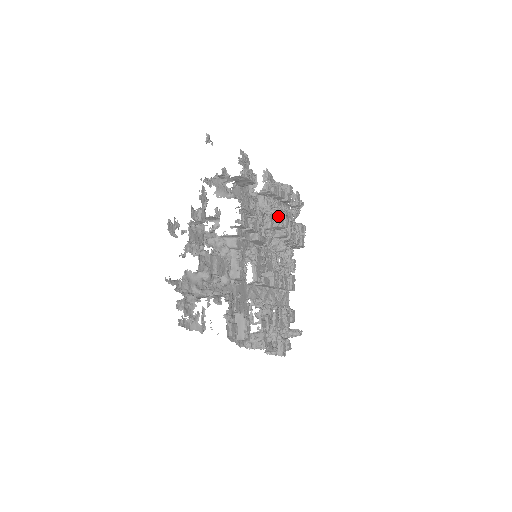
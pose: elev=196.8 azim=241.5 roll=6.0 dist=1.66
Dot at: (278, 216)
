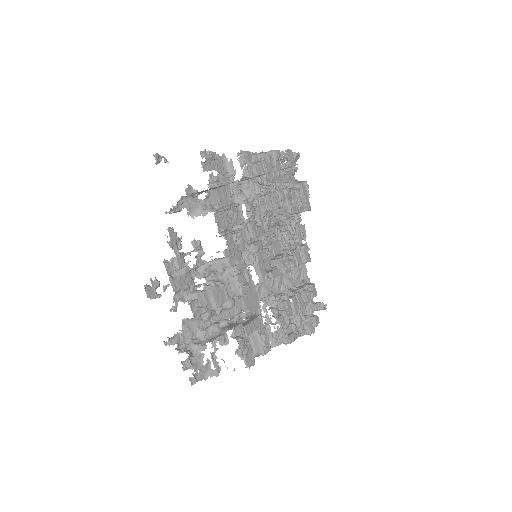
Dot at: (271, 192)
